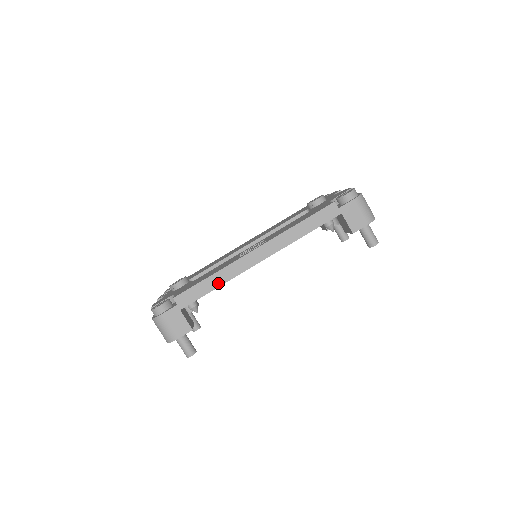
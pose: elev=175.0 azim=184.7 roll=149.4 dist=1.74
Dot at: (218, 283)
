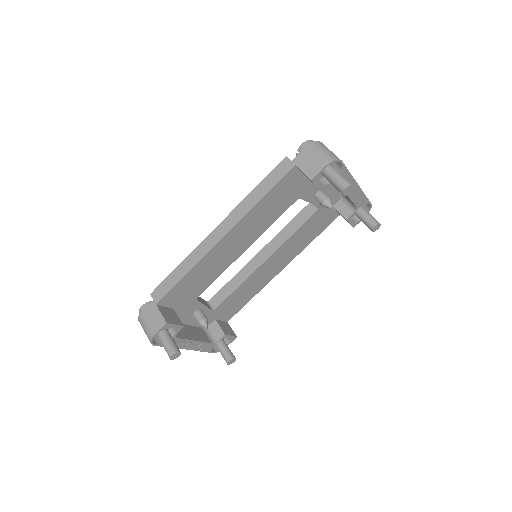
Dot at: (186, 270)
